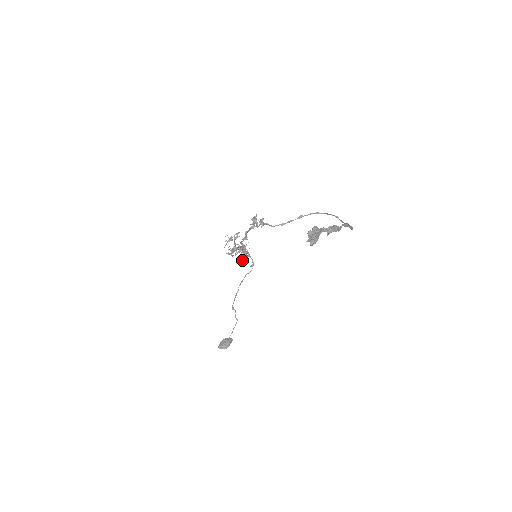
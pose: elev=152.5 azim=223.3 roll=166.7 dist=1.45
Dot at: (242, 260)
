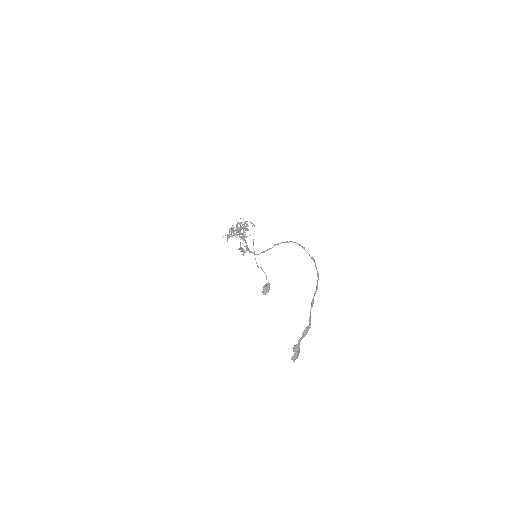
Dot at: occluded
